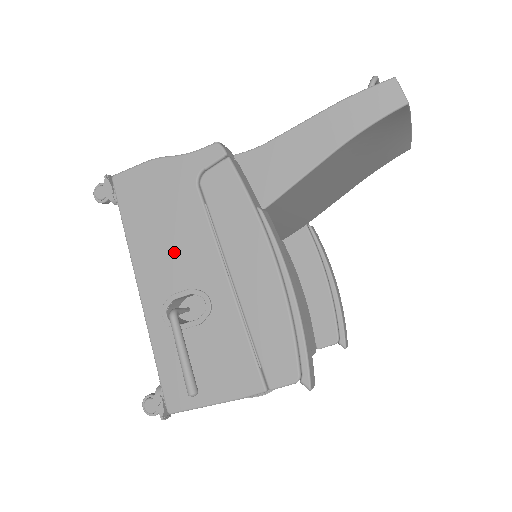
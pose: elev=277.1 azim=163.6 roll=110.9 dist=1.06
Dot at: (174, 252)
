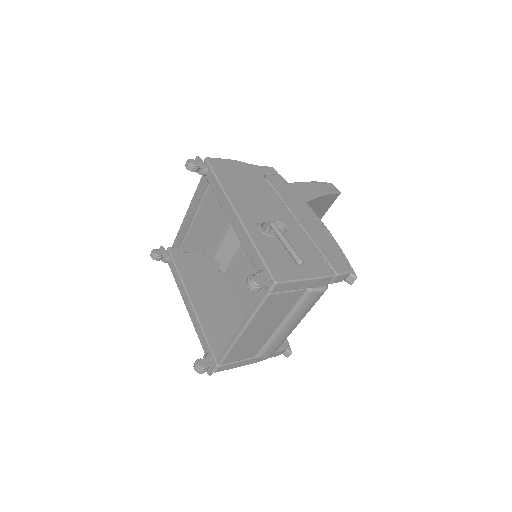
Dot at: (258, 201)
